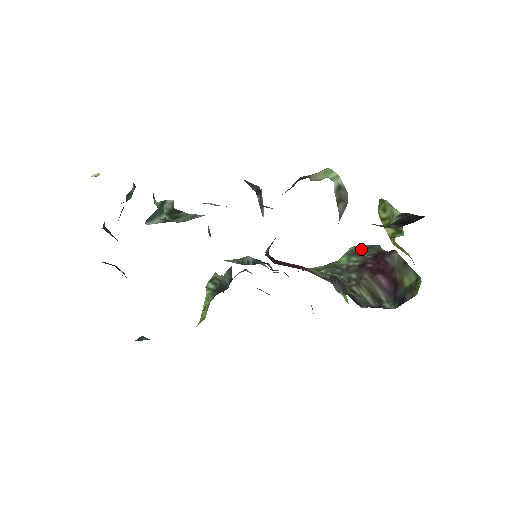
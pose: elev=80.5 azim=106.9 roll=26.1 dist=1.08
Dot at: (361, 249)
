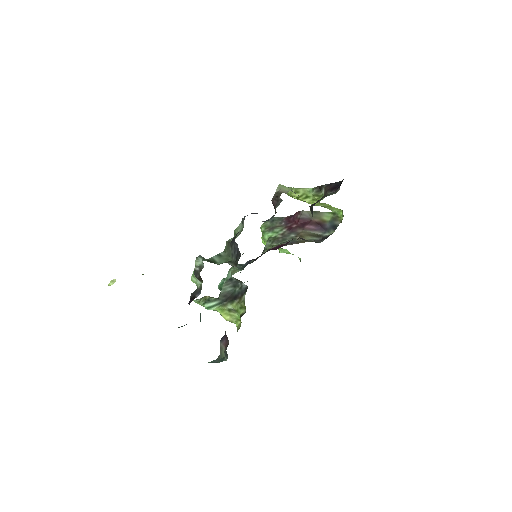
Dot at: (270, 225)
